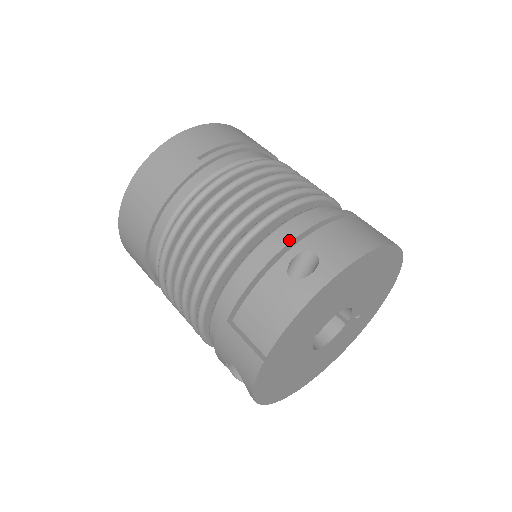
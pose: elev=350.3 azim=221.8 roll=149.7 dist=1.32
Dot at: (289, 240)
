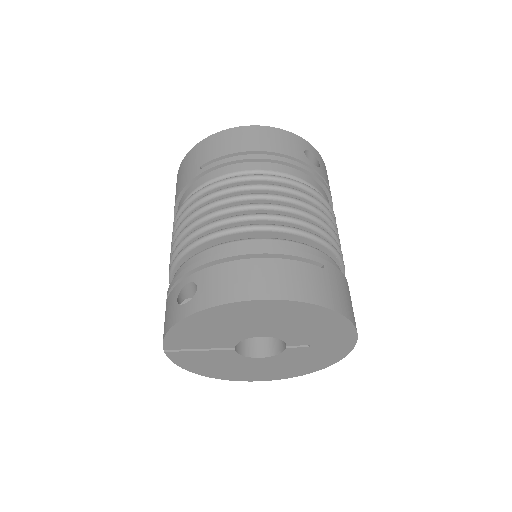
Dot at: (193, 267)
